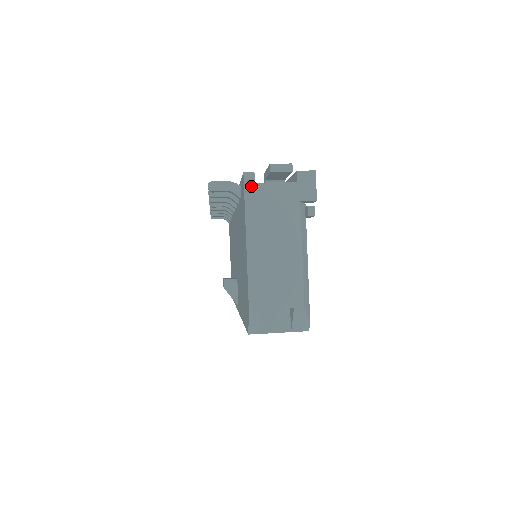
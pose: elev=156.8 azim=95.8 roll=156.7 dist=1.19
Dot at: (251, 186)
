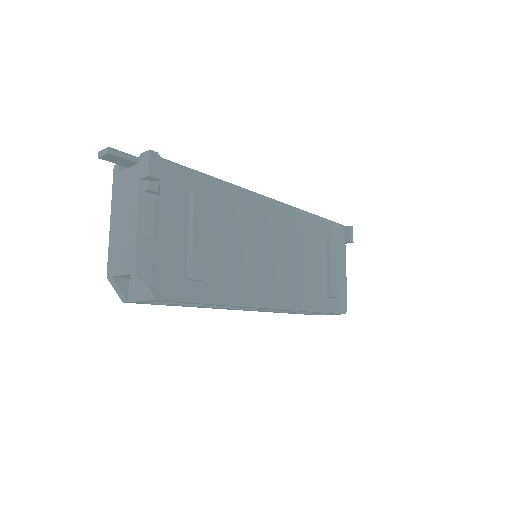
Dot at: (116, 175)
